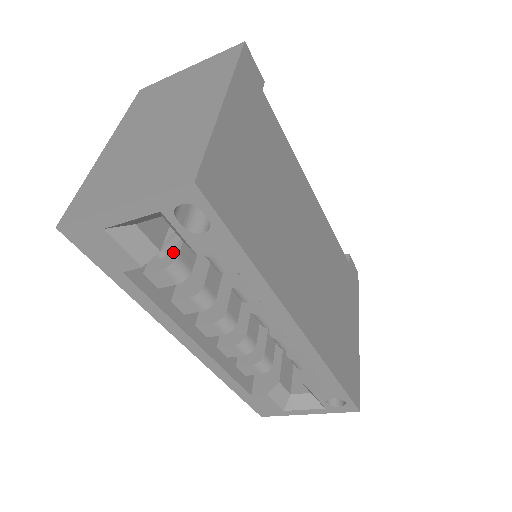
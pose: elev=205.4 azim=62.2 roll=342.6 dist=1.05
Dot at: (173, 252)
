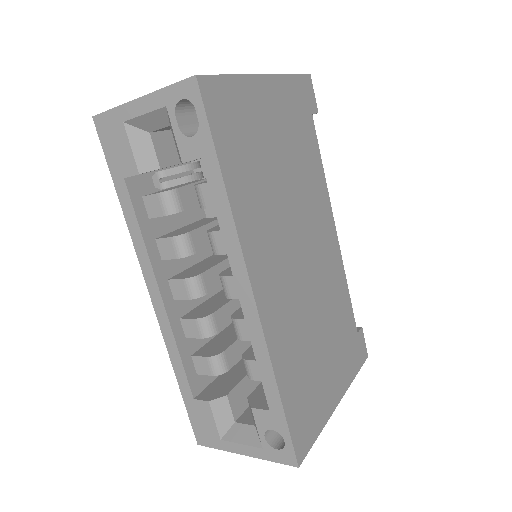
Dot at: (175, 188)
